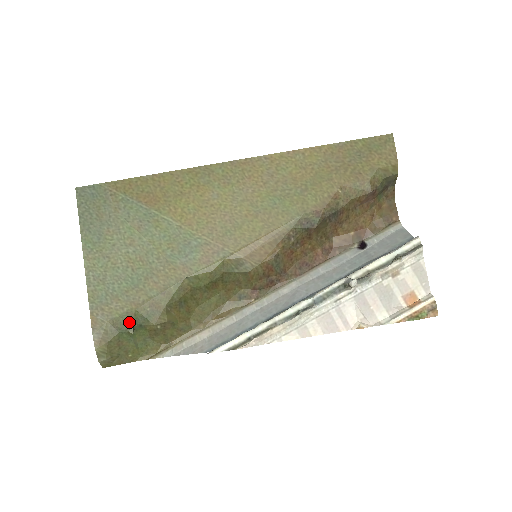
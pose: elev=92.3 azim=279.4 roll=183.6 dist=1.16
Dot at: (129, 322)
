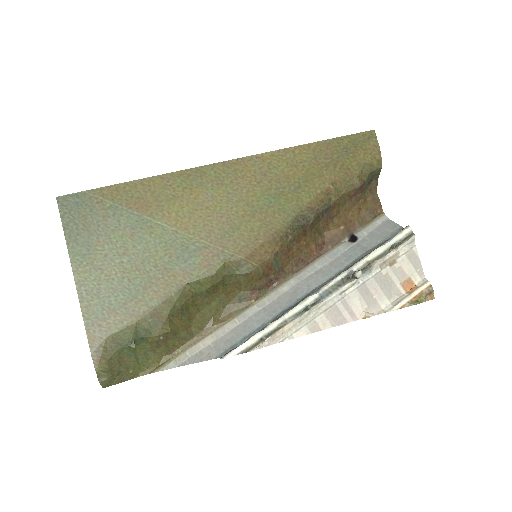
Dot at: (130, 336)
